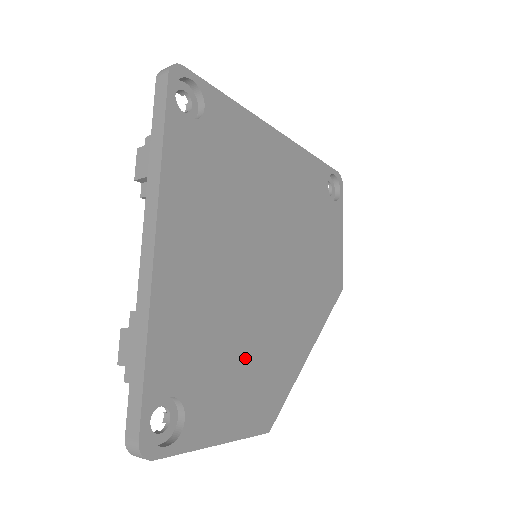
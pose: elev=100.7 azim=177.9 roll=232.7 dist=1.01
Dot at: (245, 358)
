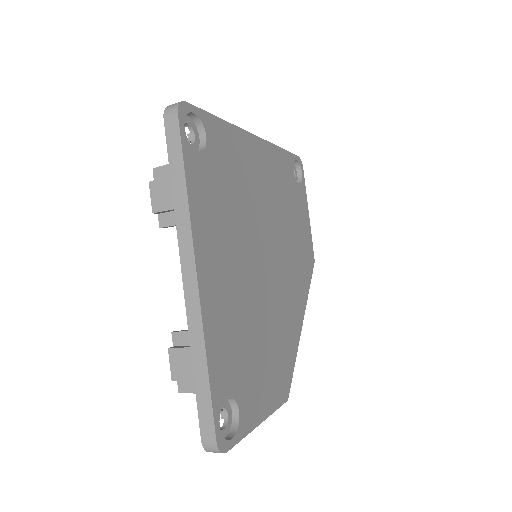
Dot at: (265, 347)
